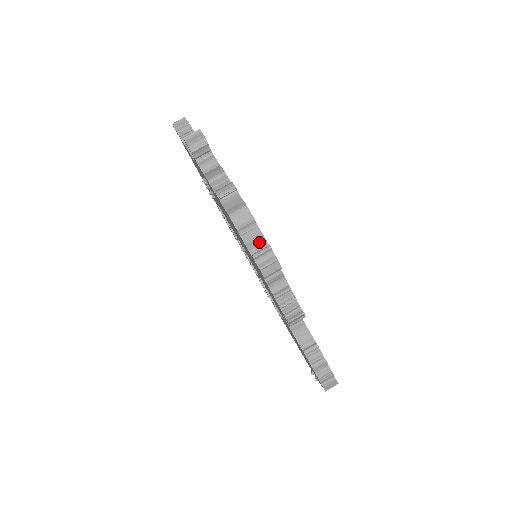
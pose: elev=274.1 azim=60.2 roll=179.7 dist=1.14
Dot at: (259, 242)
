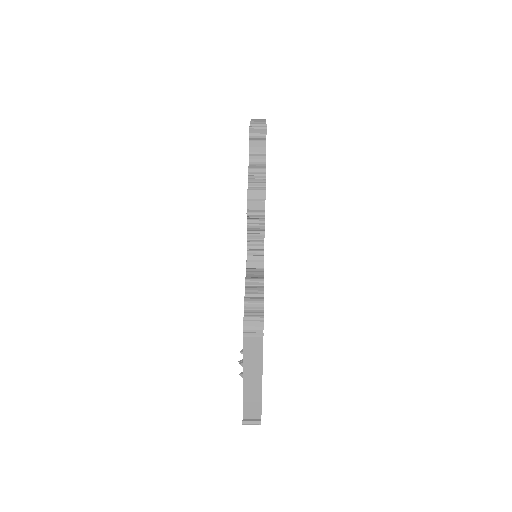
Dot at: occluded
